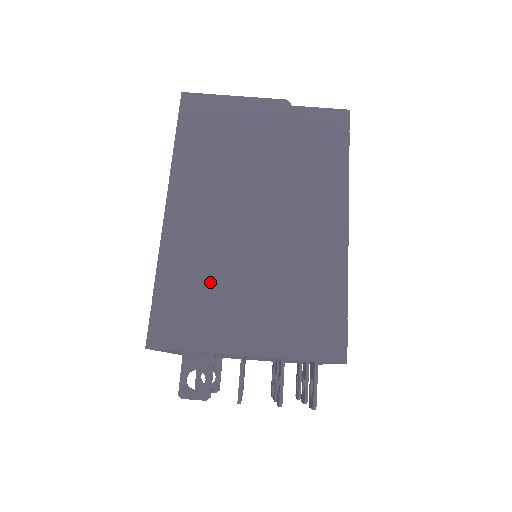
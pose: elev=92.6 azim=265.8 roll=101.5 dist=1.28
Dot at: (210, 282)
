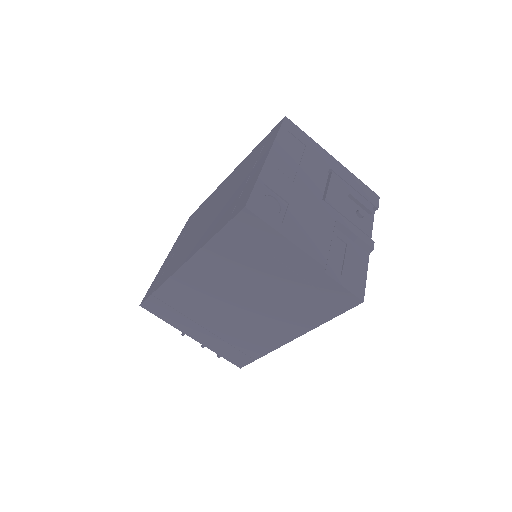
Dot at: (191, 308)
